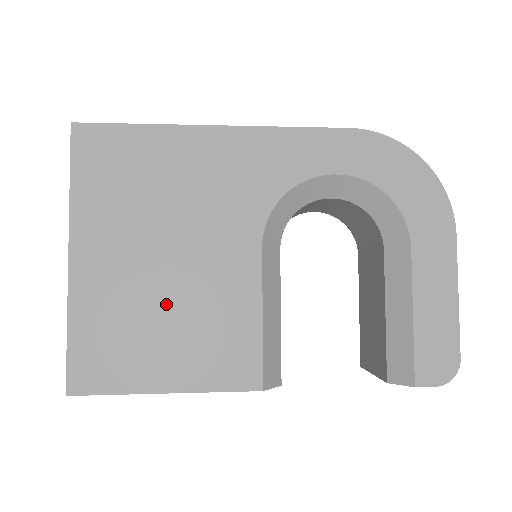
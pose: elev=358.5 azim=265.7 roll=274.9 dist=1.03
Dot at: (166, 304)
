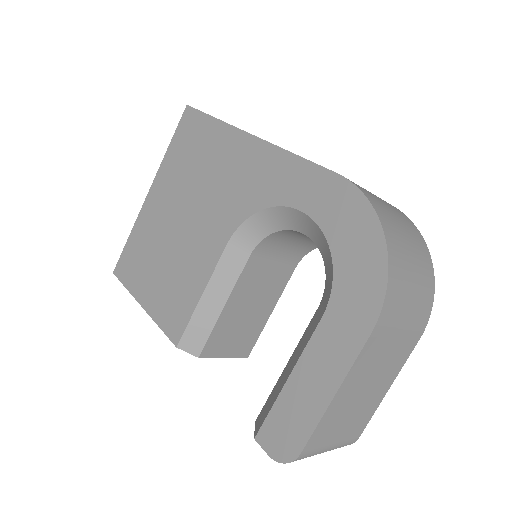
Dot at: (167, 250)
